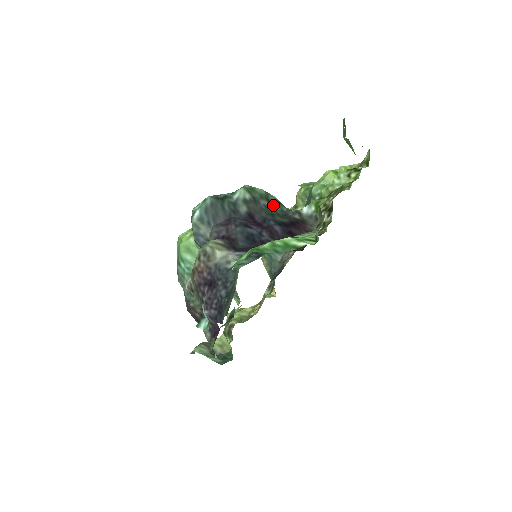
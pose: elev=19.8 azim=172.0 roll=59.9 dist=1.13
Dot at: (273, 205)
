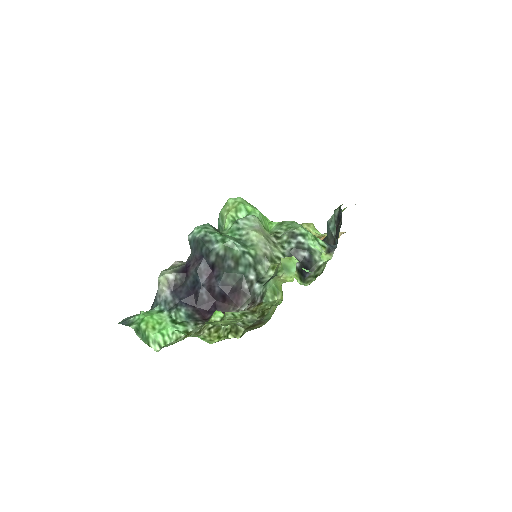
Dot at: (238, 267)
